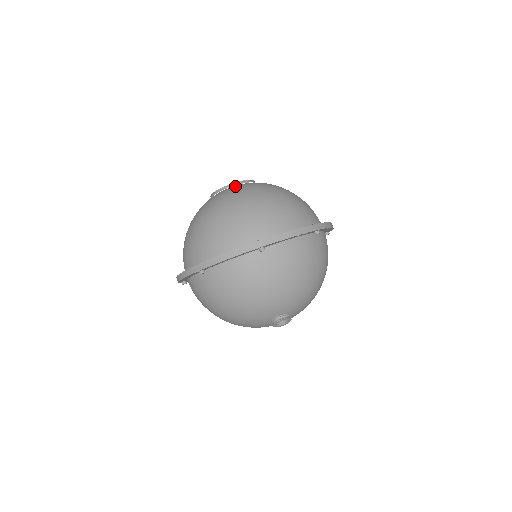
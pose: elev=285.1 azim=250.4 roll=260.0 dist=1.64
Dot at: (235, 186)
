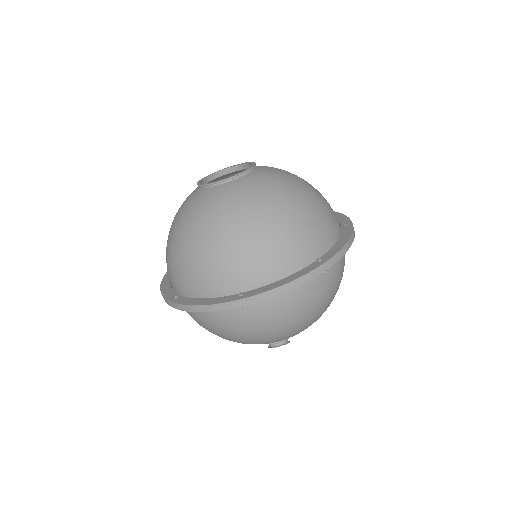
Dot at: (223, 187)
